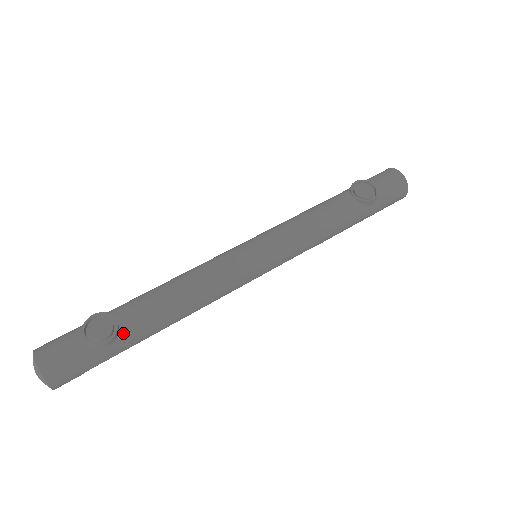
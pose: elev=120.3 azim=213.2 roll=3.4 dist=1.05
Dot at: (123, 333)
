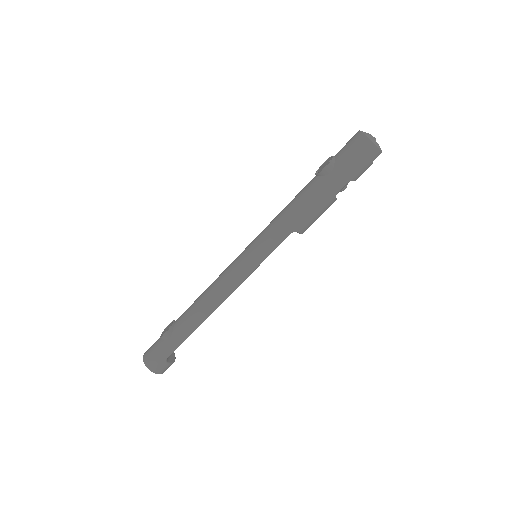
Dot at: (175, 329)
